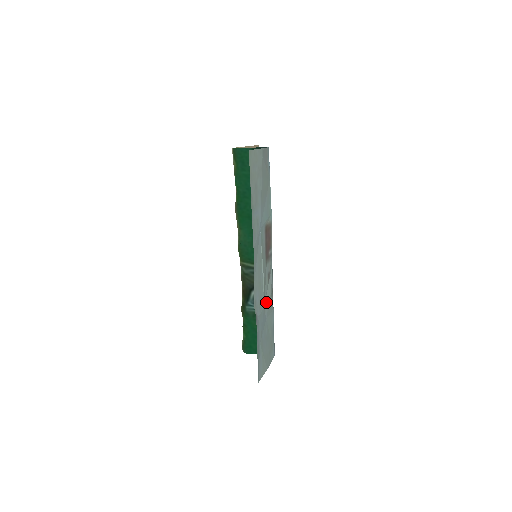
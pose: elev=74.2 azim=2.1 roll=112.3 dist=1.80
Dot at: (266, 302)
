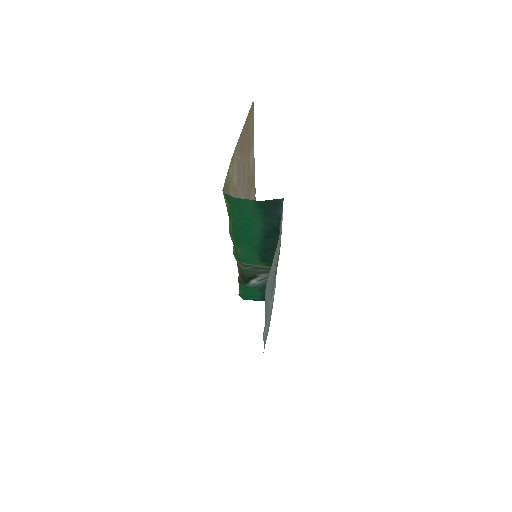
Dot at: occluded
